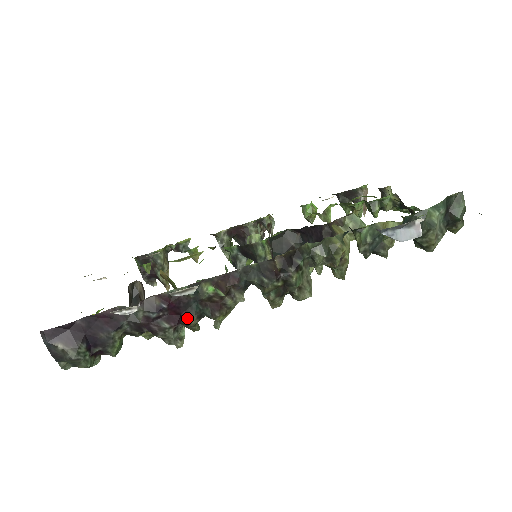
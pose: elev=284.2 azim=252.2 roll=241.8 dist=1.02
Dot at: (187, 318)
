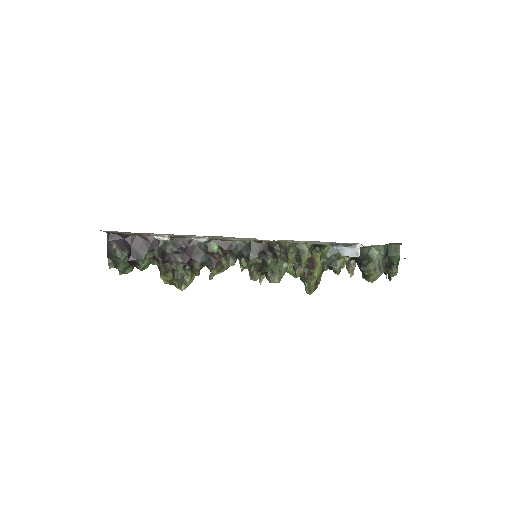
Dot at: (194, 262)
